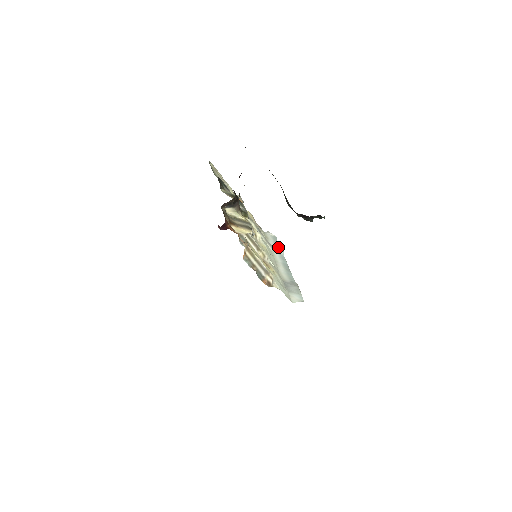
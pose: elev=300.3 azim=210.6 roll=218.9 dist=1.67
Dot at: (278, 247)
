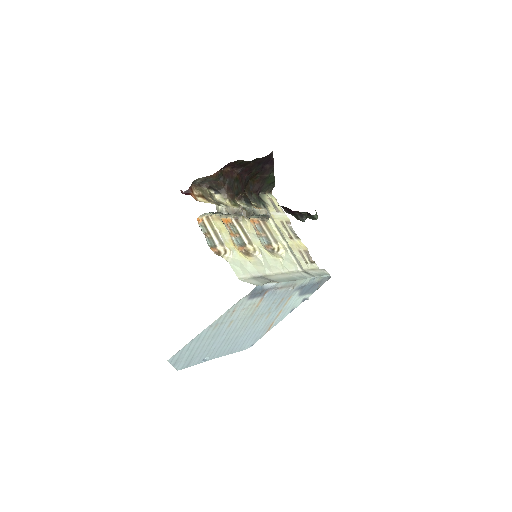
Dot at: (313, 275)
